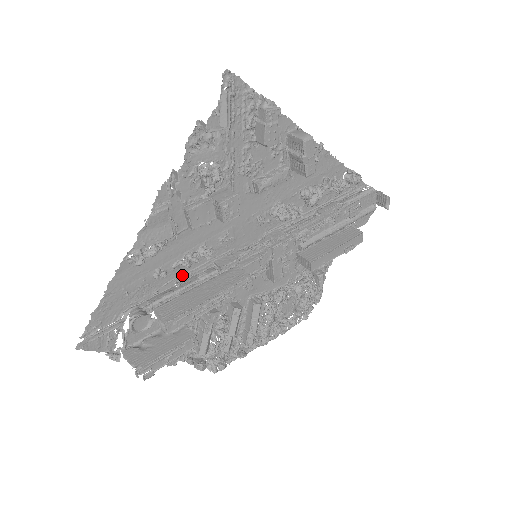
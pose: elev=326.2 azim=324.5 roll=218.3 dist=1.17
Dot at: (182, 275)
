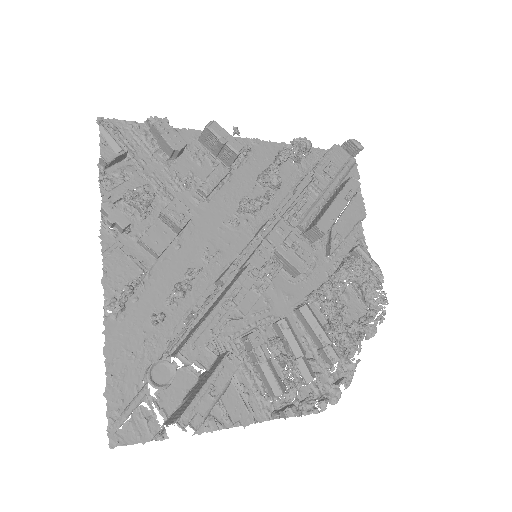
Dot at: (187, 312)
